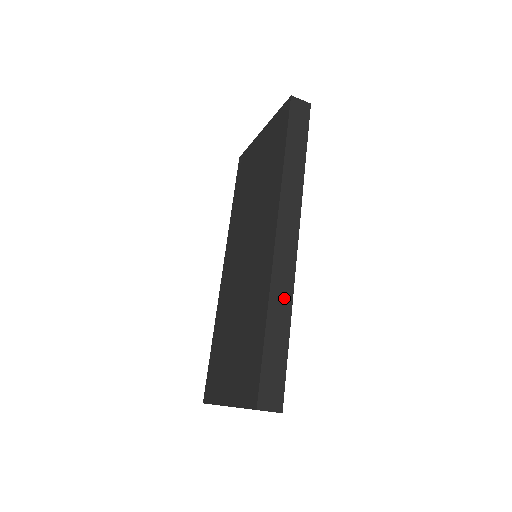
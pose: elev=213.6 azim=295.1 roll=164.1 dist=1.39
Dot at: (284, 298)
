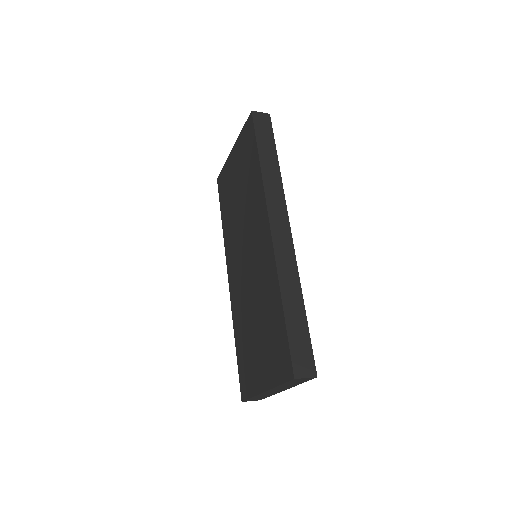
Dot at: (292, 279)
